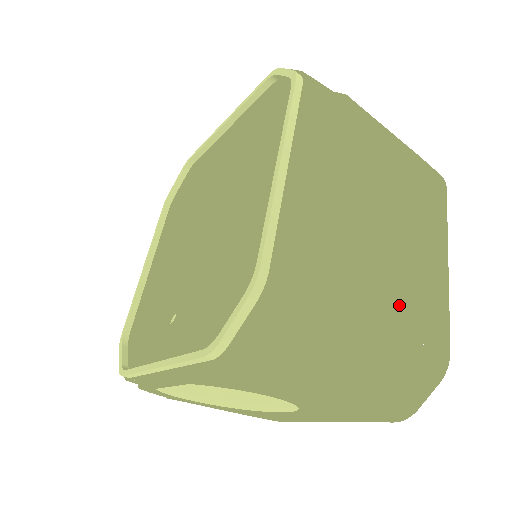
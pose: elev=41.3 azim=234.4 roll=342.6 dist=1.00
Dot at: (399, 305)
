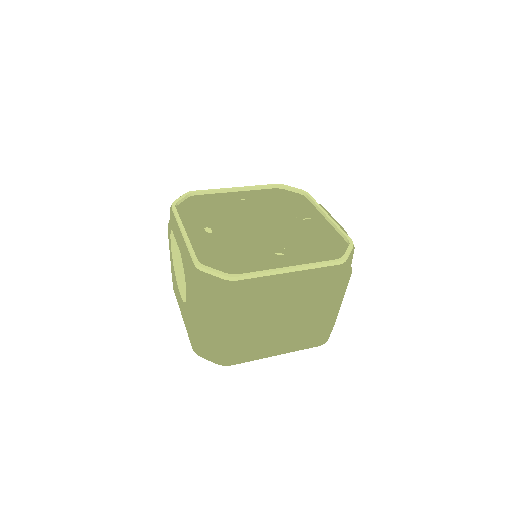
Dot at: (244, 337)
